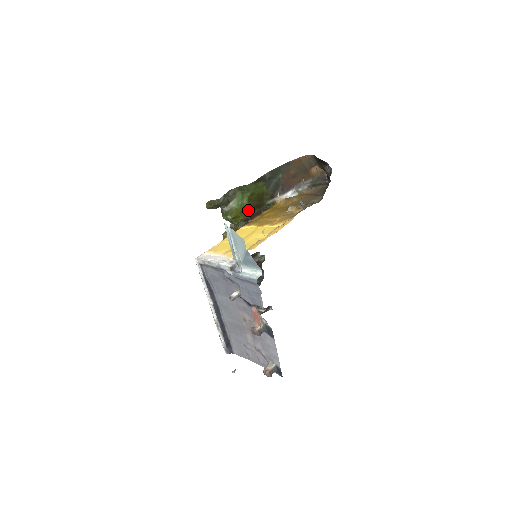
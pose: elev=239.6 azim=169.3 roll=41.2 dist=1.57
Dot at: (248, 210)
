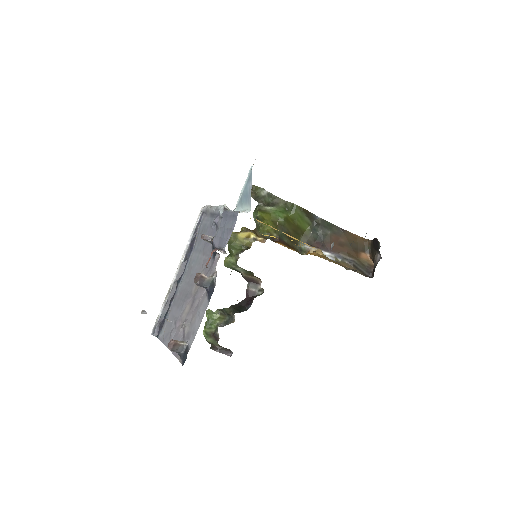
Dot at: (280, 229)
